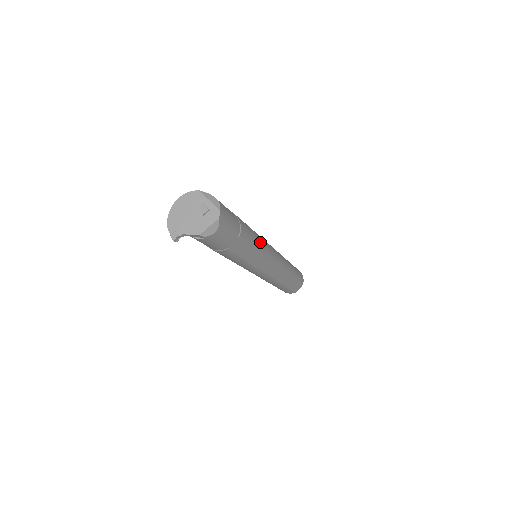
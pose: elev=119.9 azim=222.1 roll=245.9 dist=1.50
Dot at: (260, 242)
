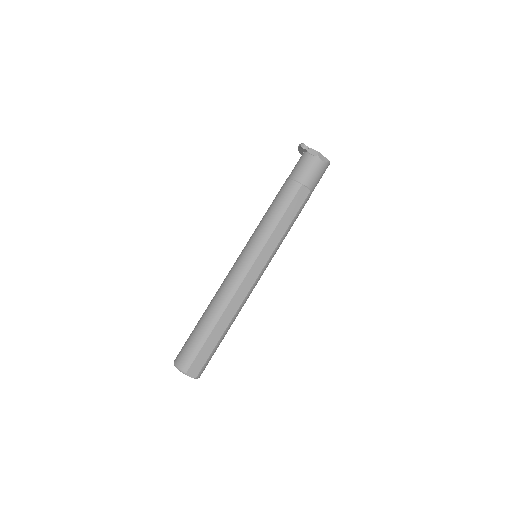
Dot at: occluded
